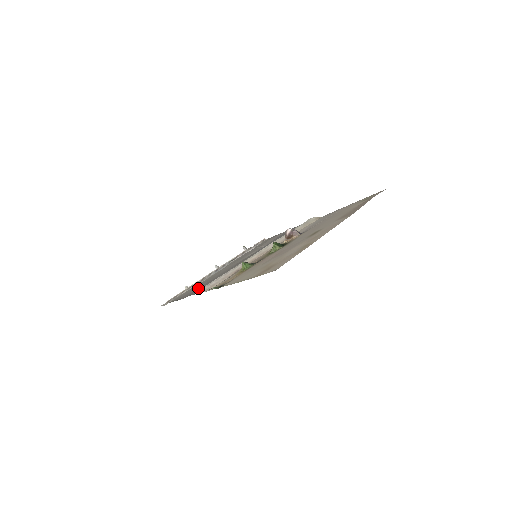
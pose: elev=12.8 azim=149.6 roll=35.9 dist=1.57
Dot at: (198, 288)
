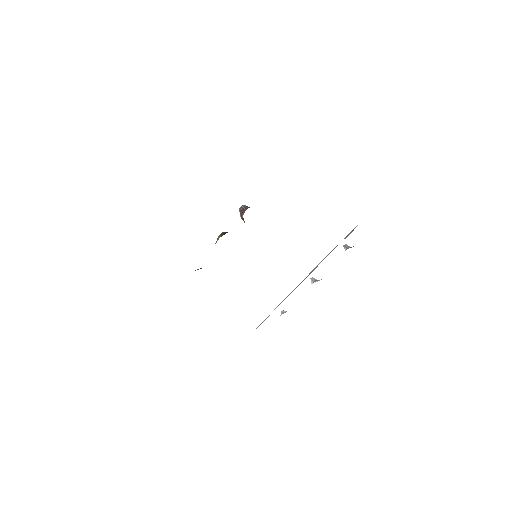
Dot at: occluded
